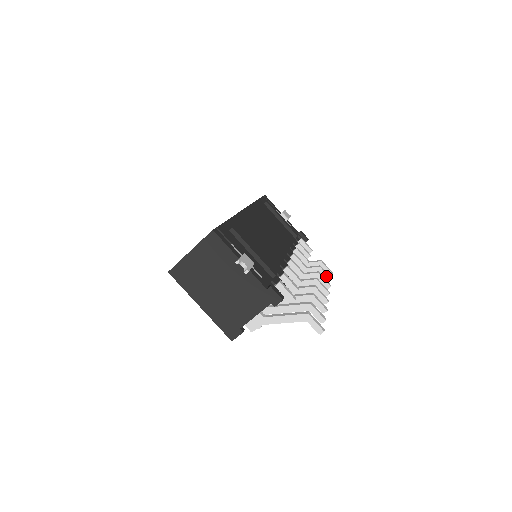
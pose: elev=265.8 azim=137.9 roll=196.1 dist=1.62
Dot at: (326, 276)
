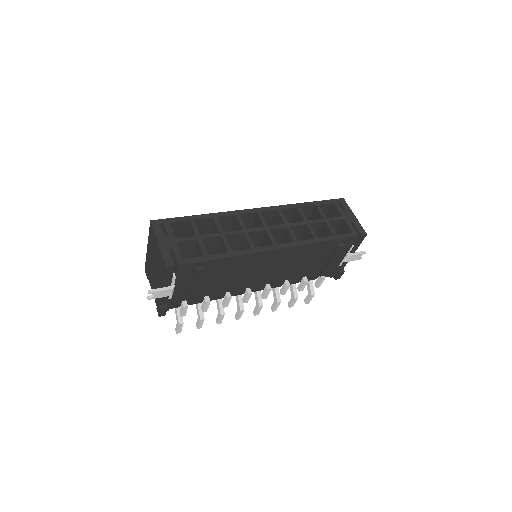
Dot at: (291, 303)
